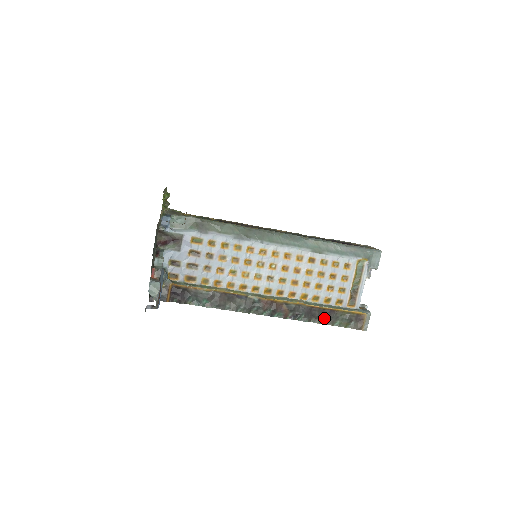
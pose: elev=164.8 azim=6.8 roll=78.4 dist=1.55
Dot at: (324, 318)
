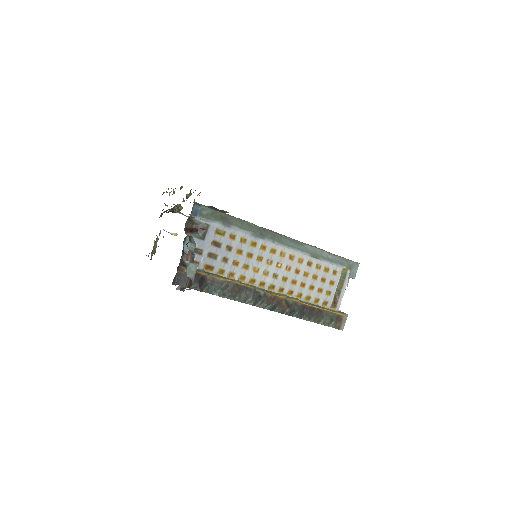
Dot at: (313, 316)
